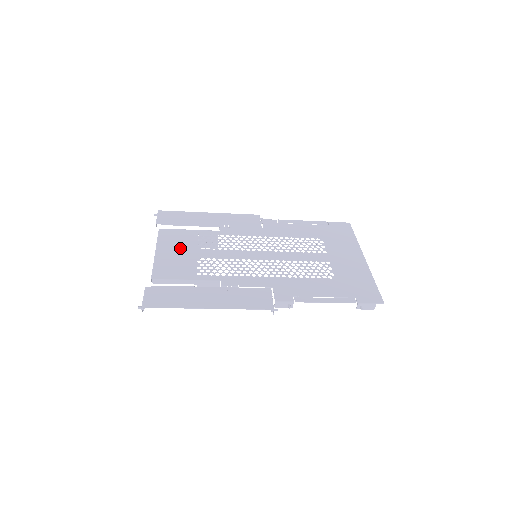
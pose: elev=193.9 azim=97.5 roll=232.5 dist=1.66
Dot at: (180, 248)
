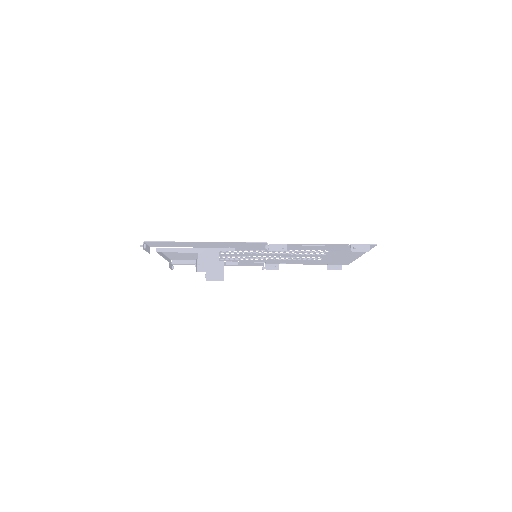
Dot at: (187, 255)
